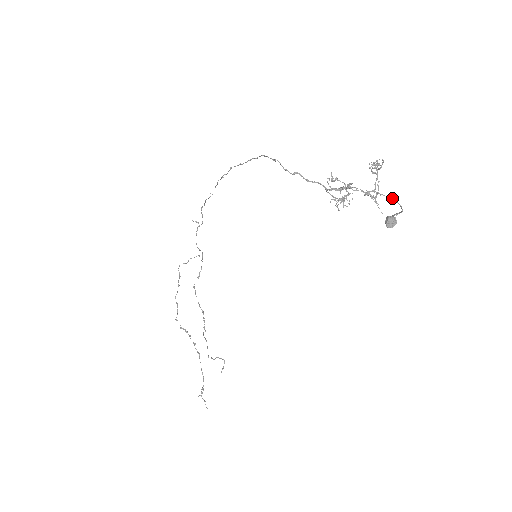
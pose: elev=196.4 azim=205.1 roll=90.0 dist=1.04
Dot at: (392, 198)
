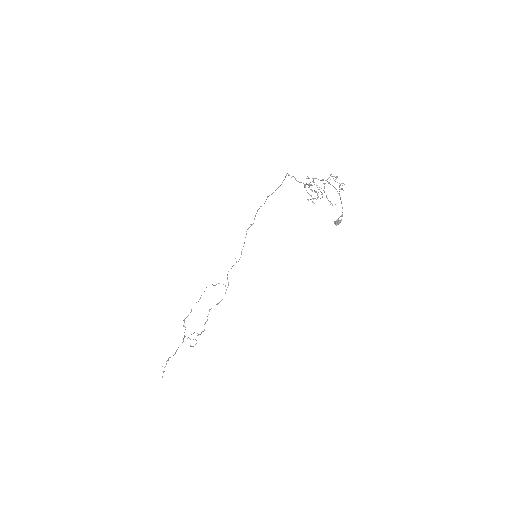
Dot at: (335, 188)
